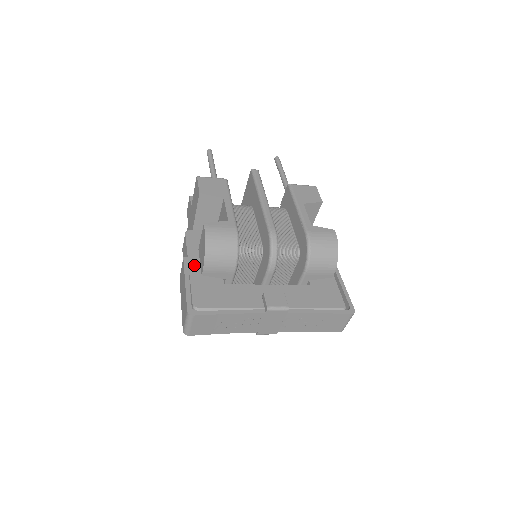
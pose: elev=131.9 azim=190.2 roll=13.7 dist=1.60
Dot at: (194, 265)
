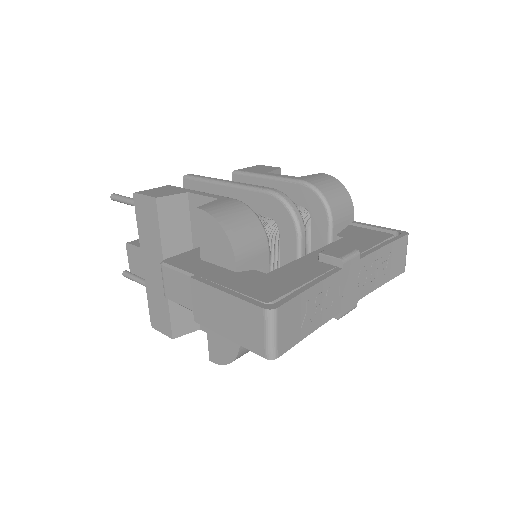
Dot at: (211, 277)
